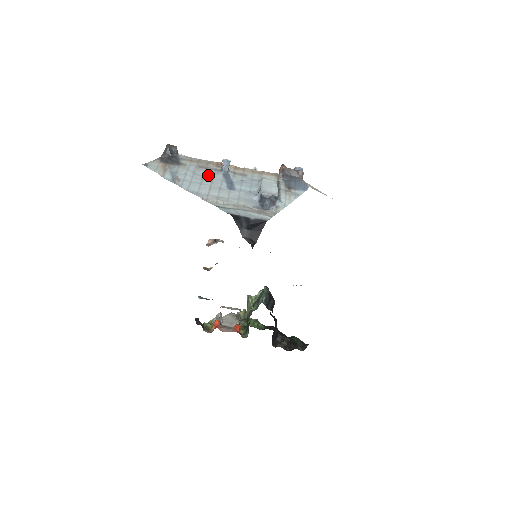
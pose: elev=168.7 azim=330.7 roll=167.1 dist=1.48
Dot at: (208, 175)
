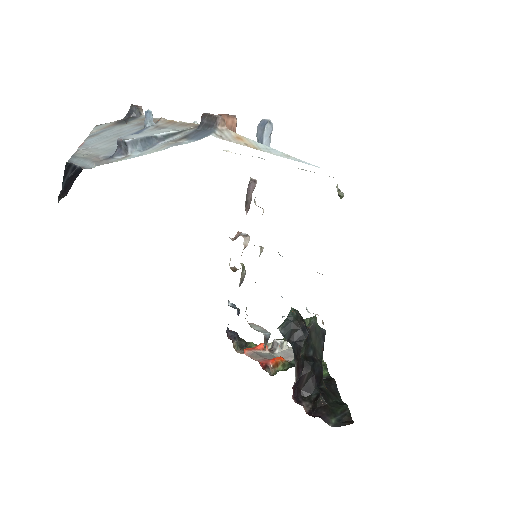
Dot at: (129, 130)
